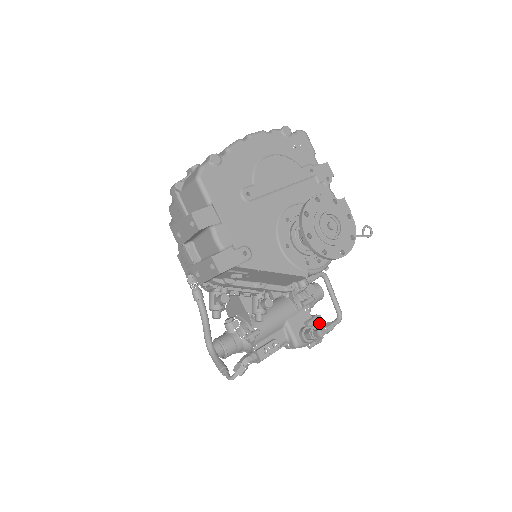
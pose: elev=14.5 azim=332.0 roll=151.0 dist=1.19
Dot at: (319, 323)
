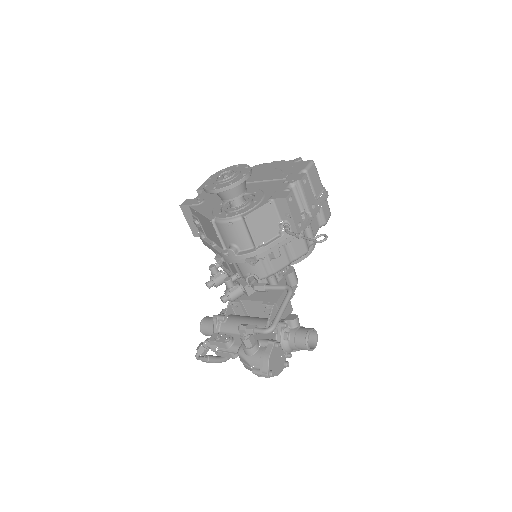
Dot at: (270, 346)
